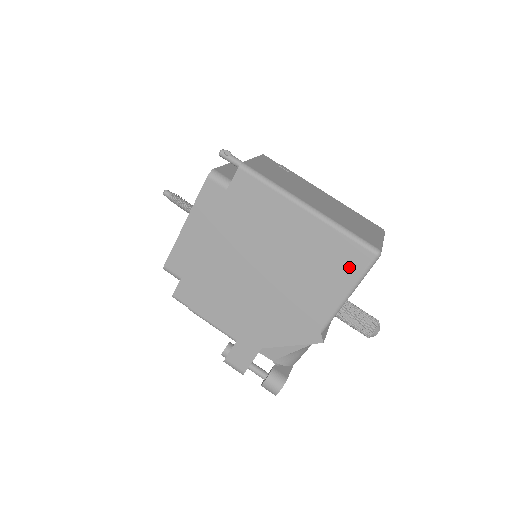
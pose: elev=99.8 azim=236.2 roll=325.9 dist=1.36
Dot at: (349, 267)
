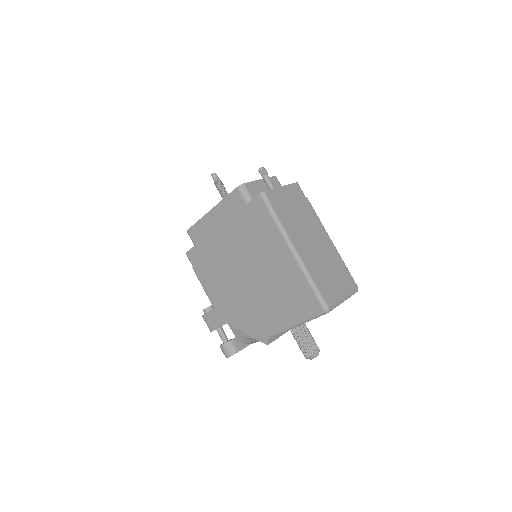
Dot at: (303, 307)
